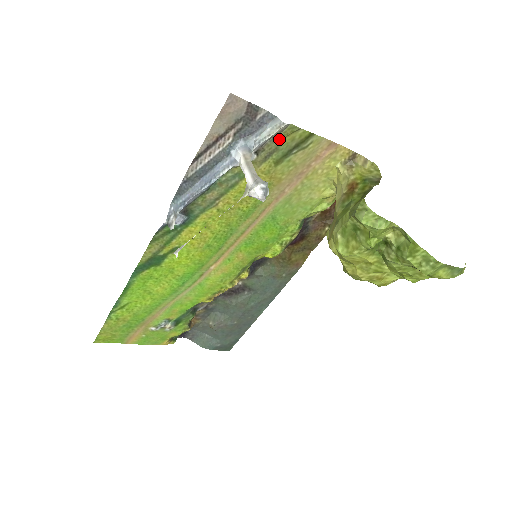
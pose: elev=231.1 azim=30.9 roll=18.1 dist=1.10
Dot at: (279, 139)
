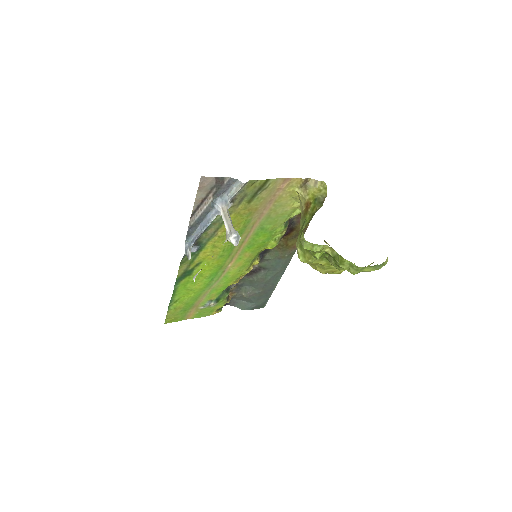
Dot at: (245, 190)
